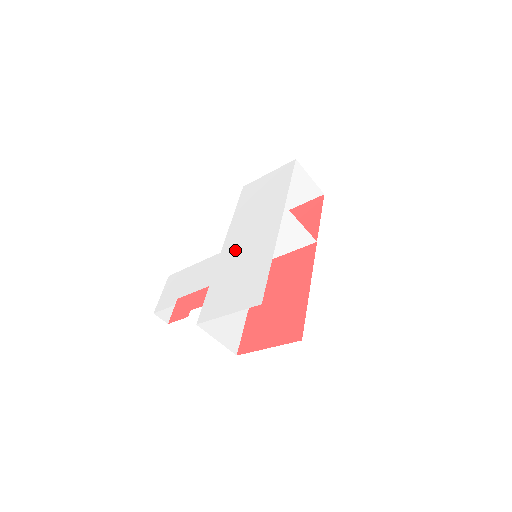
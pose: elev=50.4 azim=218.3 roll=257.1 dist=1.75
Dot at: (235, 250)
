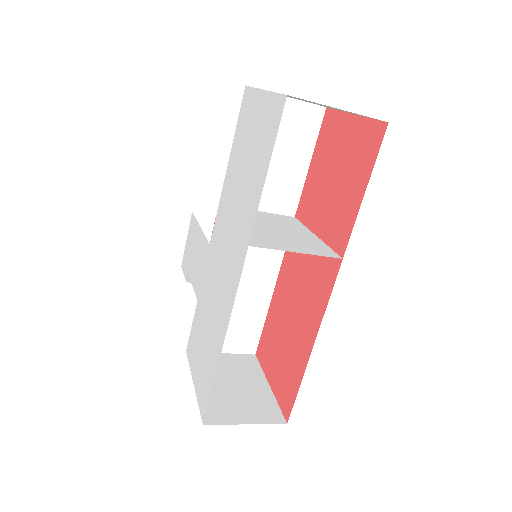
Dot at: (213, 267)
